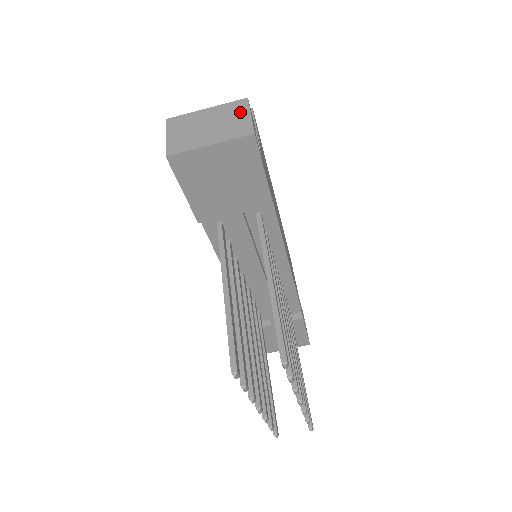
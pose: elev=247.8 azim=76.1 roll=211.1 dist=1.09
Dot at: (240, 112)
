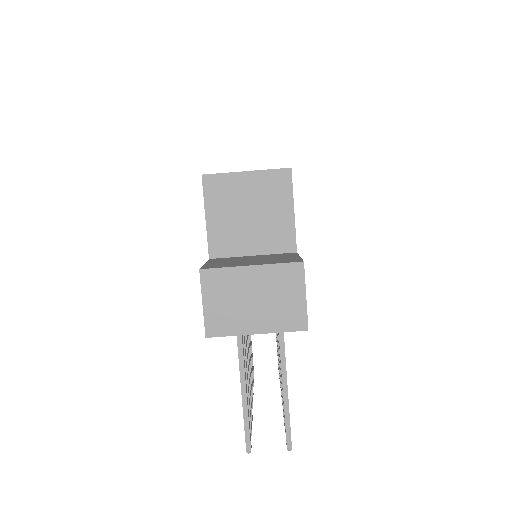
Dot at: (293, 287)
